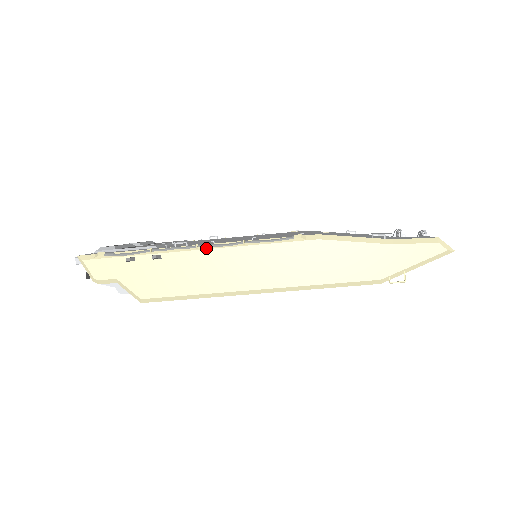
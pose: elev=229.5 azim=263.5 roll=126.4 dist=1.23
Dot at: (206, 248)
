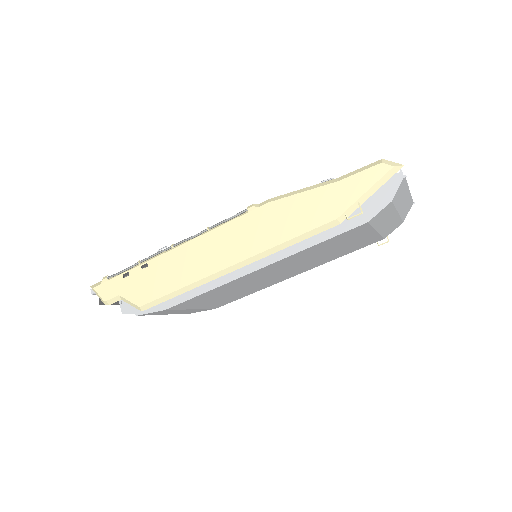
Dot at: (180, 245)
